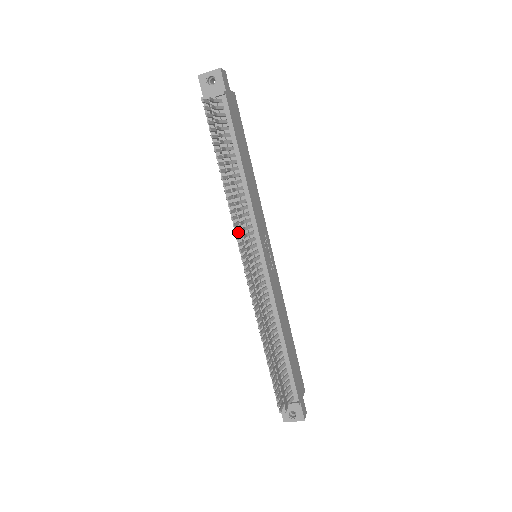
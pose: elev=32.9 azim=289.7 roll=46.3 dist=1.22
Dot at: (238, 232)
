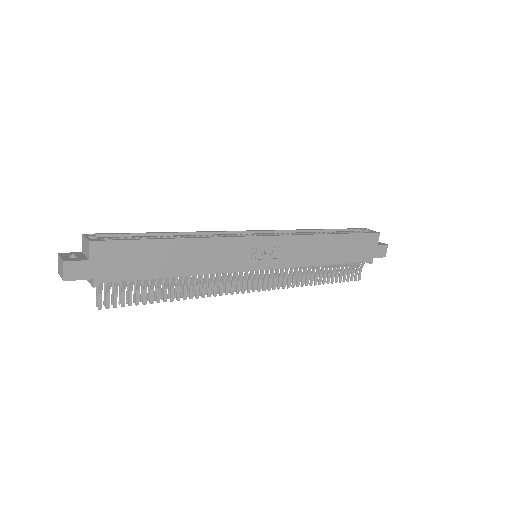
Dot at: (225, 287)
